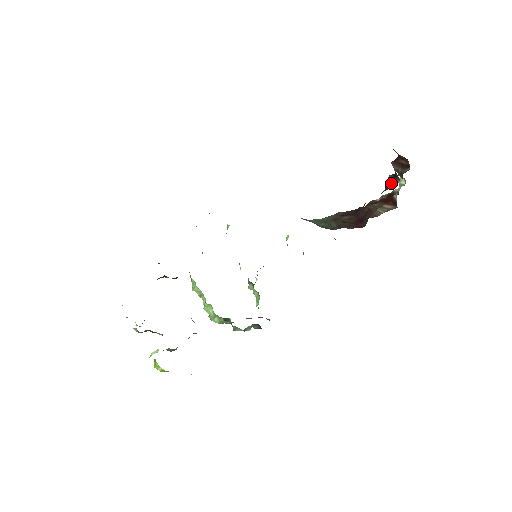
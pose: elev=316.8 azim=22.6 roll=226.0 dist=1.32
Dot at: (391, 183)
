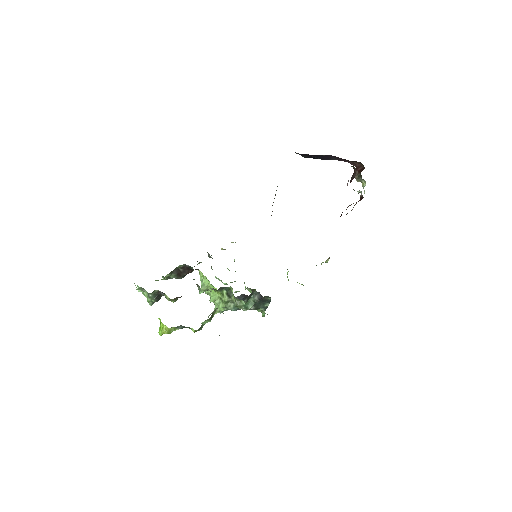
Dot at: (353, 178)
